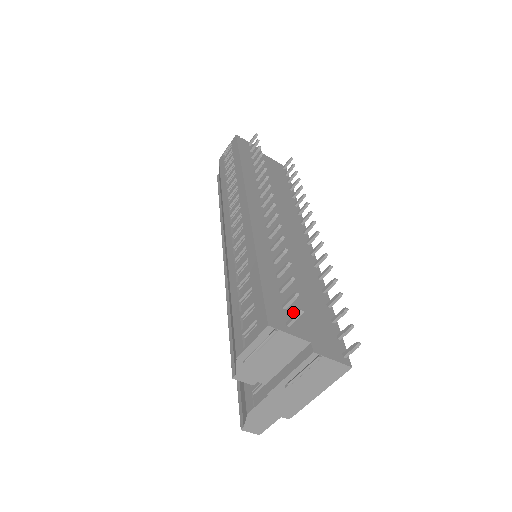
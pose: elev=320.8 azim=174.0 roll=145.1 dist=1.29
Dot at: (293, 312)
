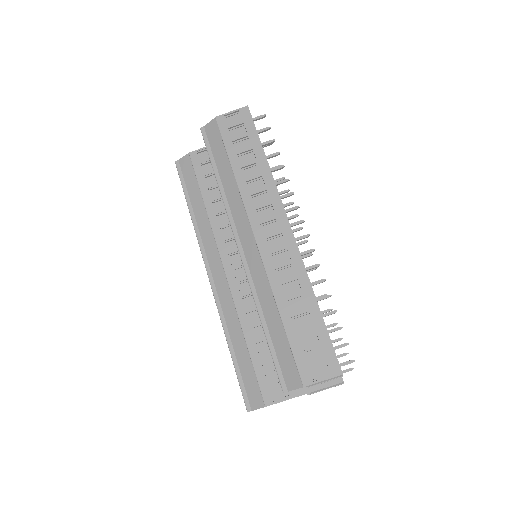
Dot at: occluded
